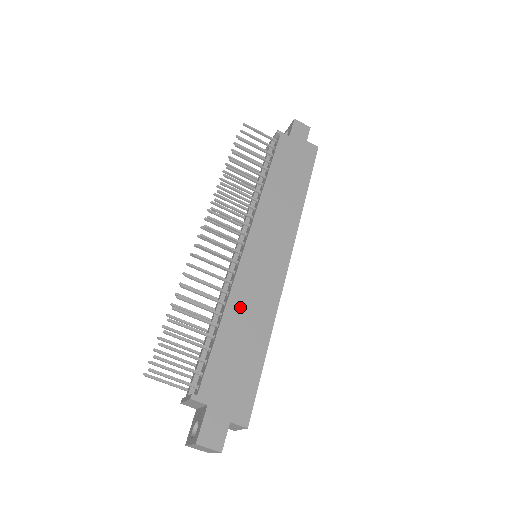
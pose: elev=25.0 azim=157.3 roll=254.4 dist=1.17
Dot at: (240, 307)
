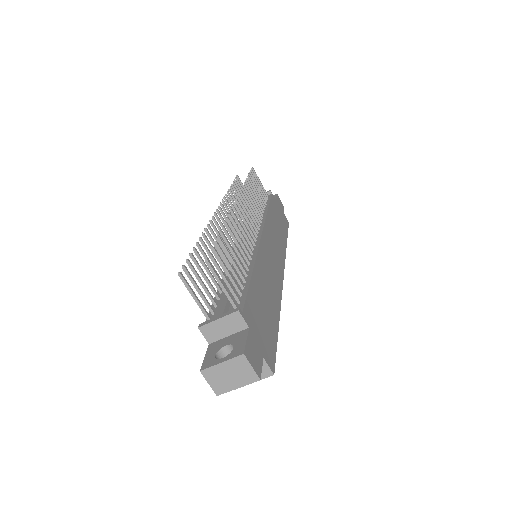
Dot at: (262, 274)
